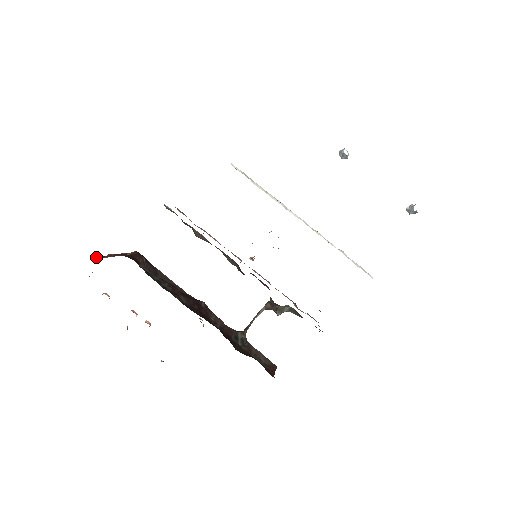
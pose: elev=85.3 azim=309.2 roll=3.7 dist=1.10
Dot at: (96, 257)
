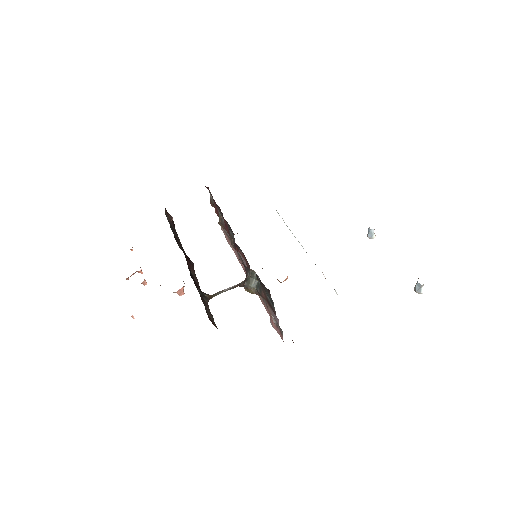
Dot at: occluded
